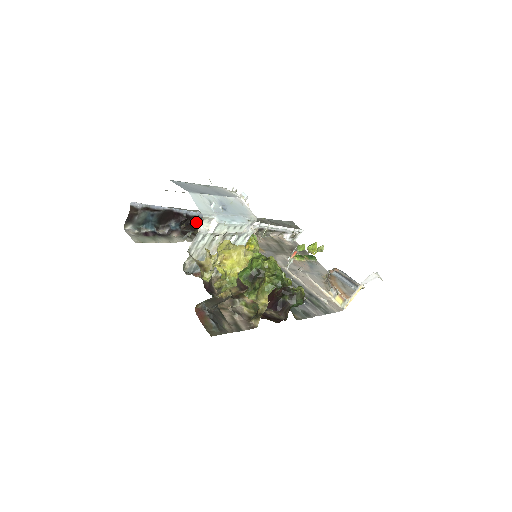
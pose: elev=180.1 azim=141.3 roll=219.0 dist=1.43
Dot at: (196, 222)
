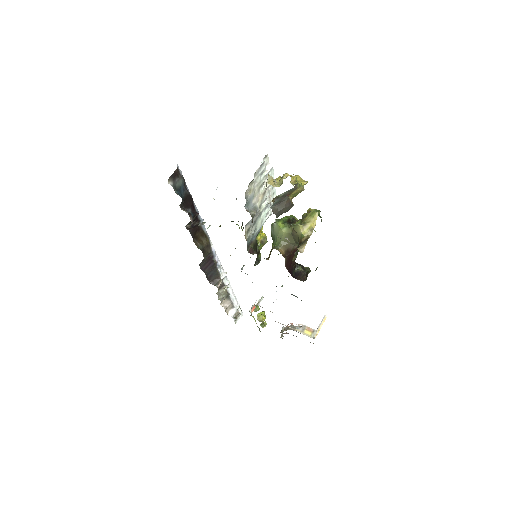
Dot at: (197, 230)
